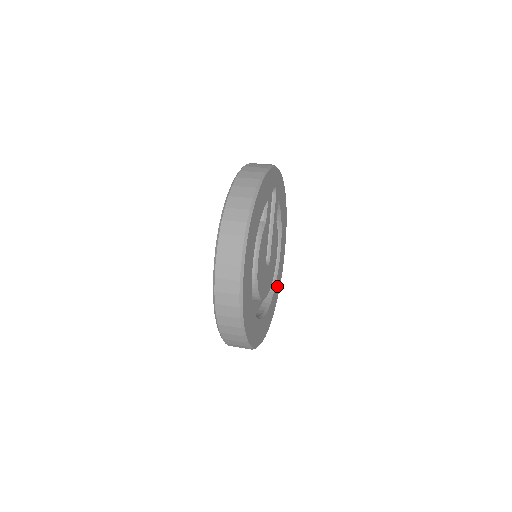
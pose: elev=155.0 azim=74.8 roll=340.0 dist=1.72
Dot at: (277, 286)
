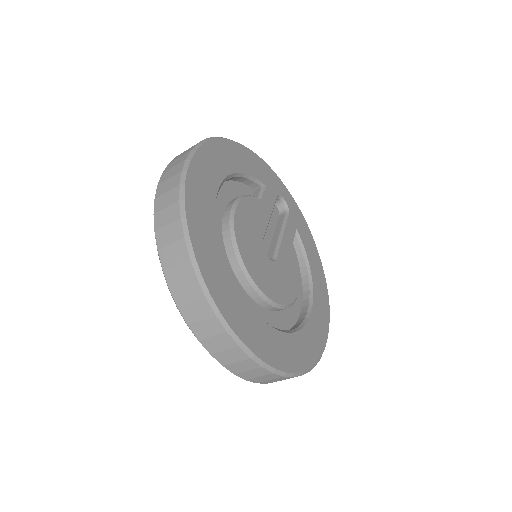
Dot at: (307, 344)
